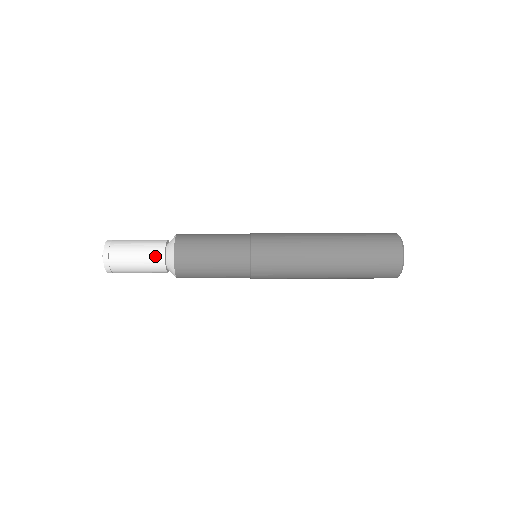
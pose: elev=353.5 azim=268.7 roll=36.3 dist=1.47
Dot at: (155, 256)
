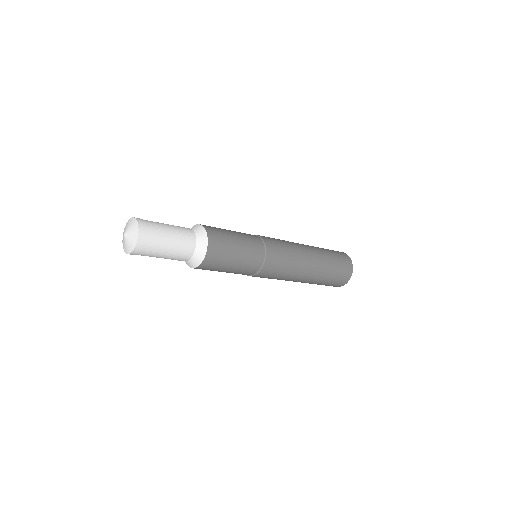
Dot at: (186, 233)
